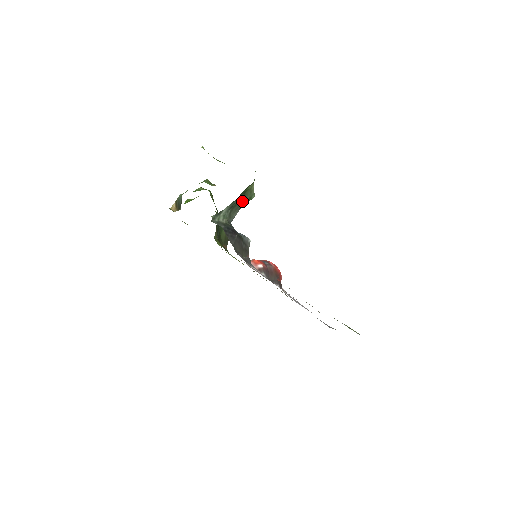
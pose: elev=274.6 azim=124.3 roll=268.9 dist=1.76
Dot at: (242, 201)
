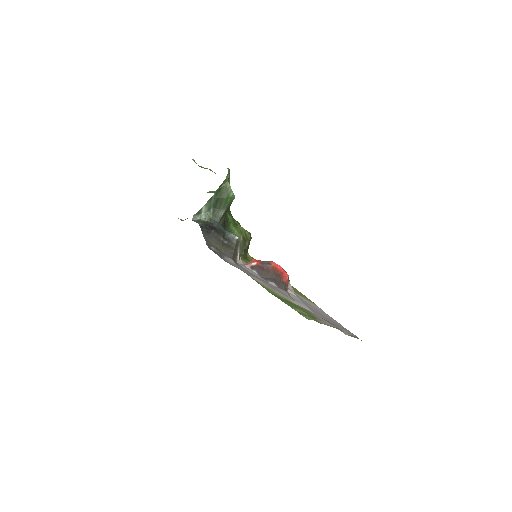
Dot at: (221, 199)
